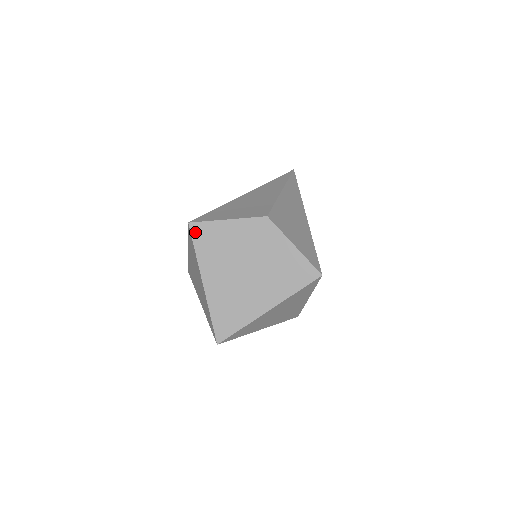
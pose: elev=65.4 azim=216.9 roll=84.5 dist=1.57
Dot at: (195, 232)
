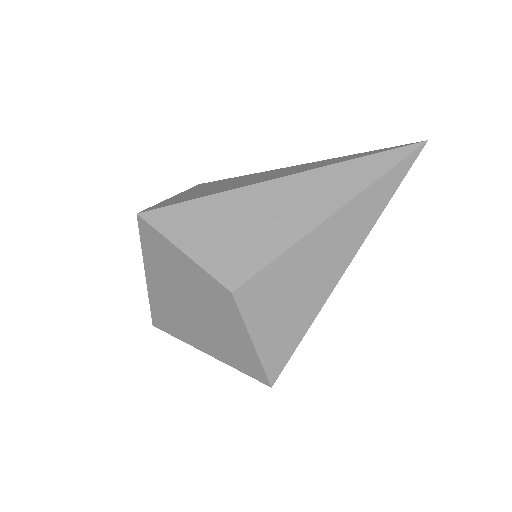
Dot at: (143, 229)
